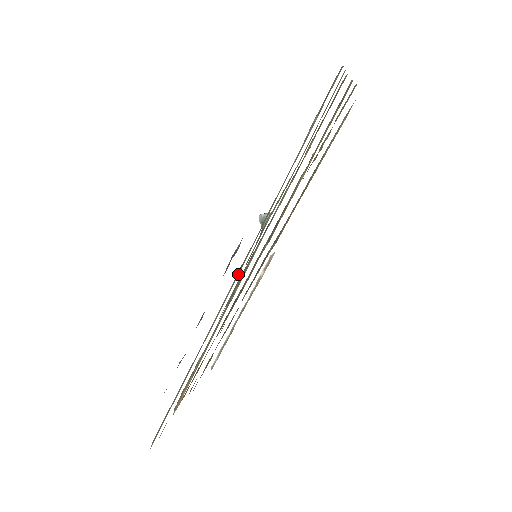
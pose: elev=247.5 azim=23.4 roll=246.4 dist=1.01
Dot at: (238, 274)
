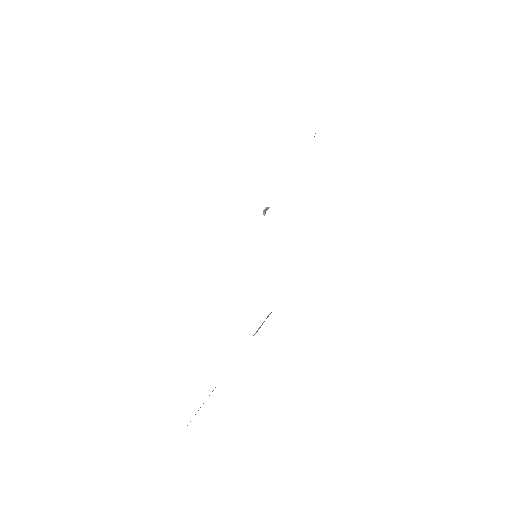
Dot at: occluded
